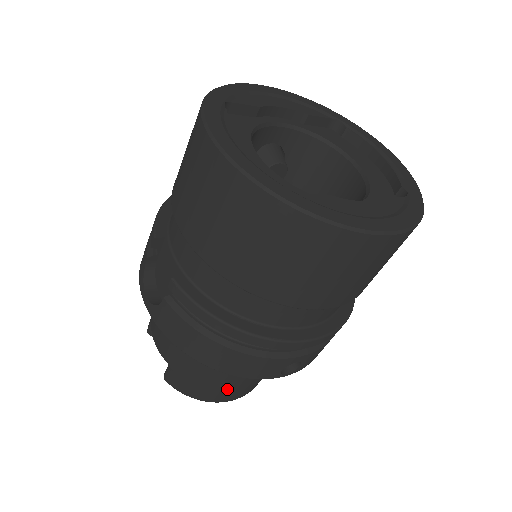
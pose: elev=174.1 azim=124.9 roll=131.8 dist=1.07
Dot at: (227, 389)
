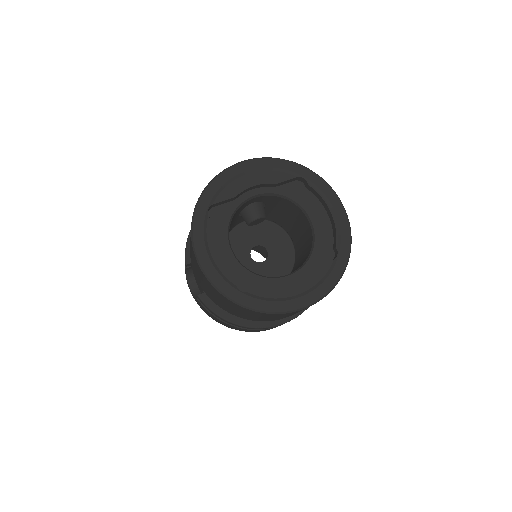
Dot at: occluded
